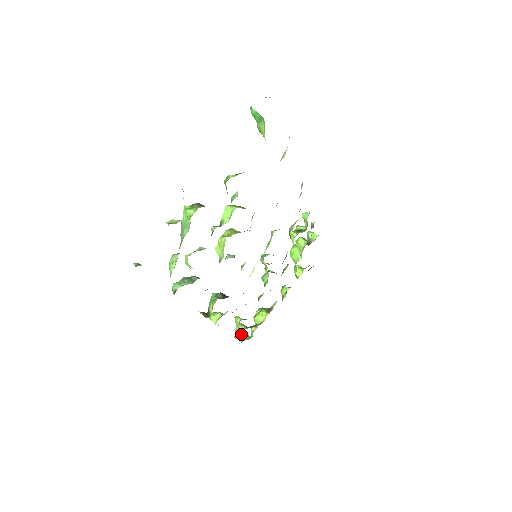
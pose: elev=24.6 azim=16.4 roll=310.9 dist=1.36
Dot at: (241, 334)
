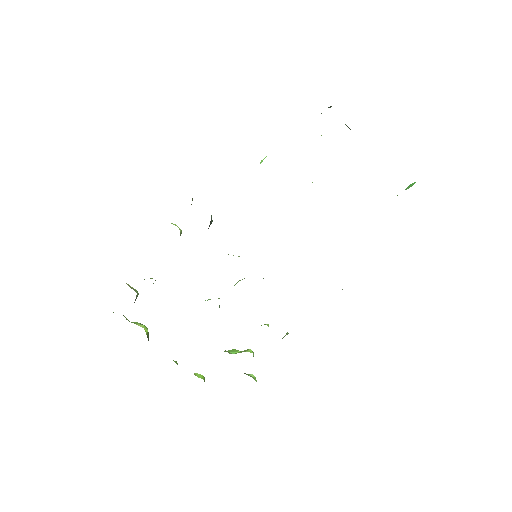
Dot at: (131, 287)
